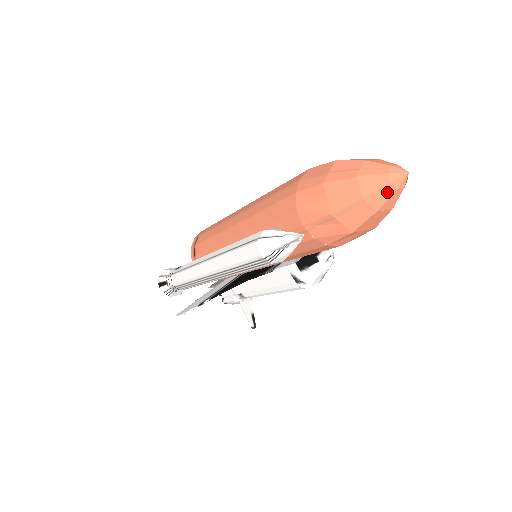
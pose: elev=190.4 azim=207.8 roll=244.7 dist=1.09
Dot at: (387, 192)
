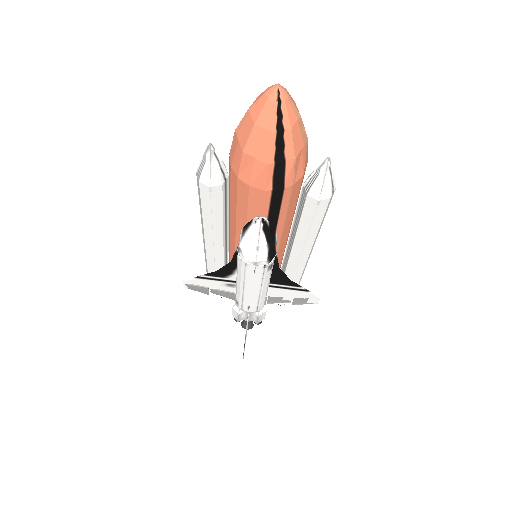
Dot at: (262, 103)
